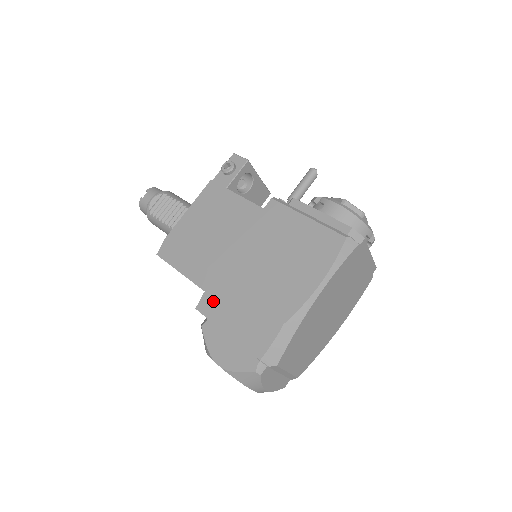
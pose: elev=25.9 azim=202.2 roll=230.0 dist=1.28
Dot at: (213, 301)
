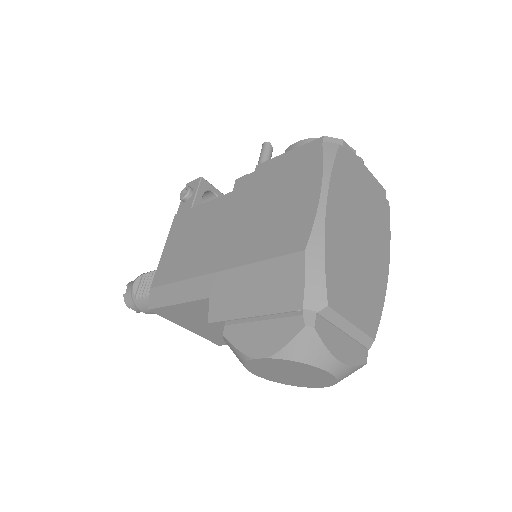
Dot at: (222, 298)
